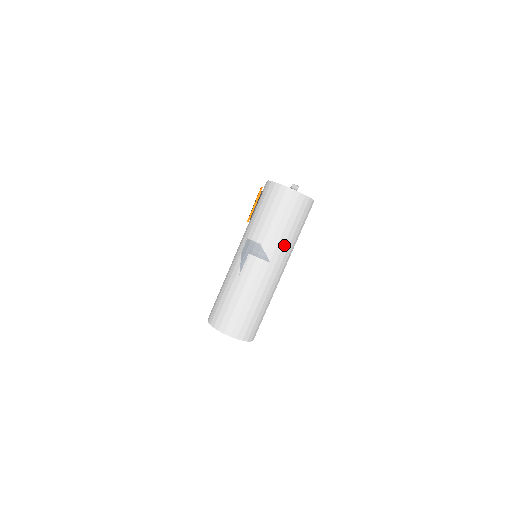
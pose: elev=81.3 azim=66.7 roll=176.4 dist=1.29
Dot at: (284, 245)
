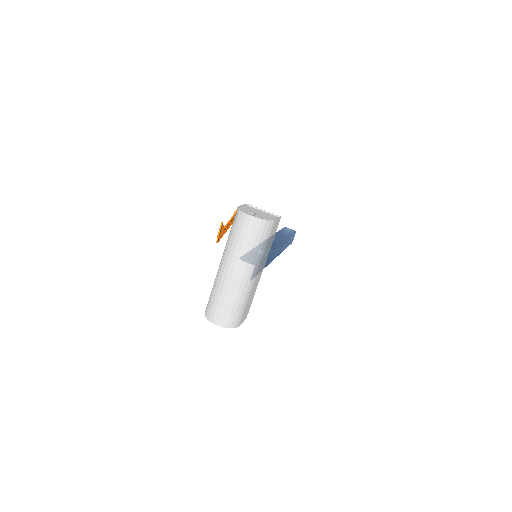
Dot at: (249, 257)
